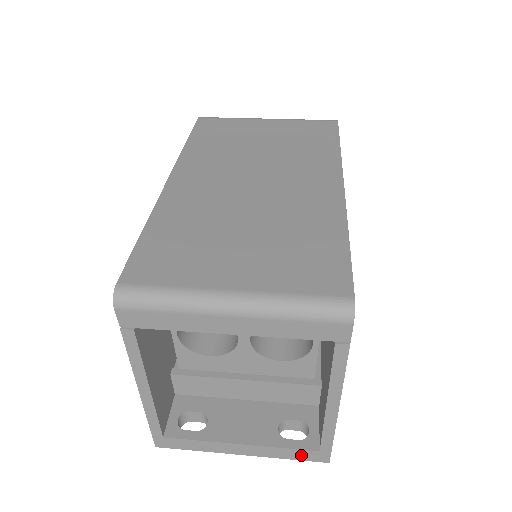
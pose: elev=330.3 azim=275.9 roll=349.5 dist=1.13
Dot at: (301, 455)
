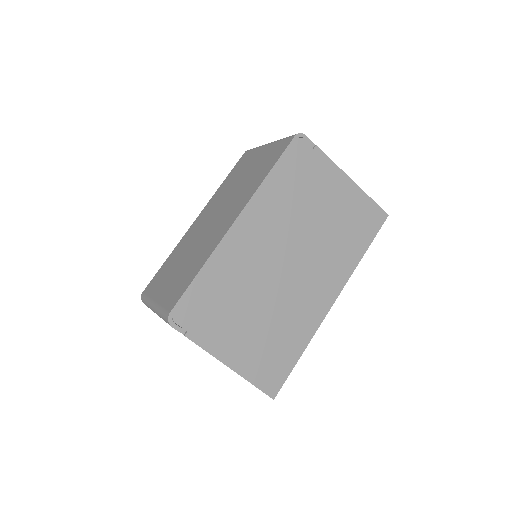
Dot at: occluded
